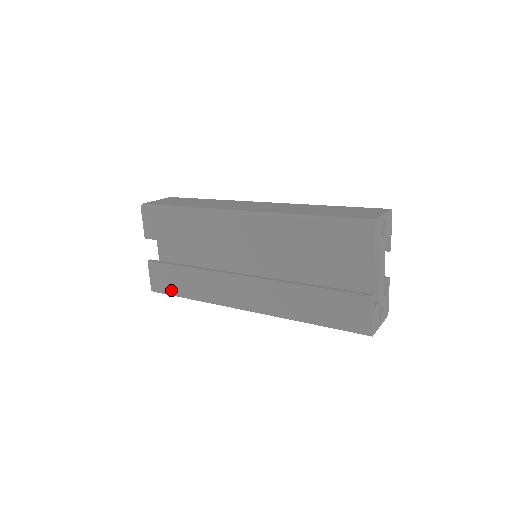
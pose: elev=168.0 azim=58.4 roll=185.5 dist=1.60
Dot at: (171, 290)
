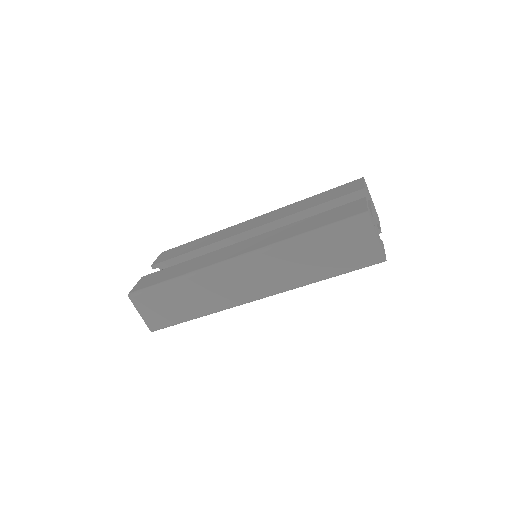
Dot at: (154, 283)
